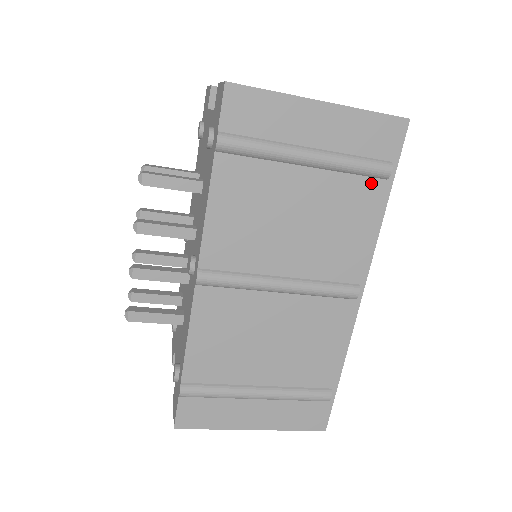
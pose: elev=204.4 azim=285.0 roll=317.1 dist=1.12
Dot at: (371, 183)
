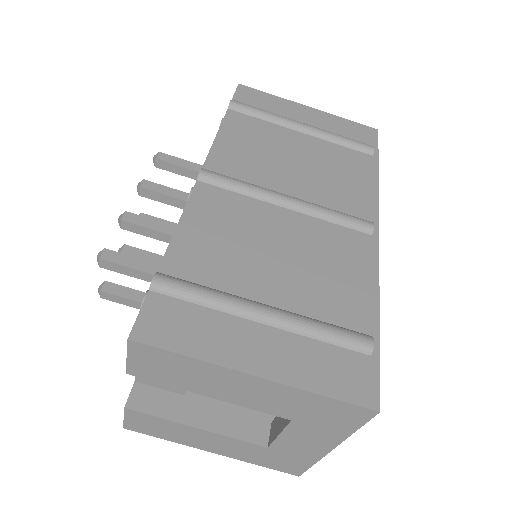
Dot at: (359, 155)
